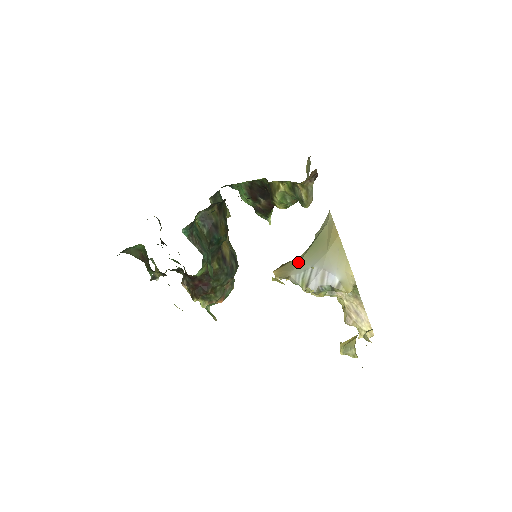
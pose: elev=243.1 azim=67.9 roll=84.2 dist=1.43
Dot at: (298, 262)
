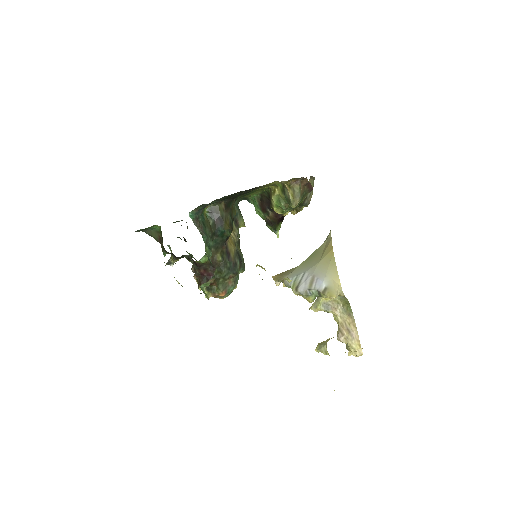
Dot at: (294, 269)
